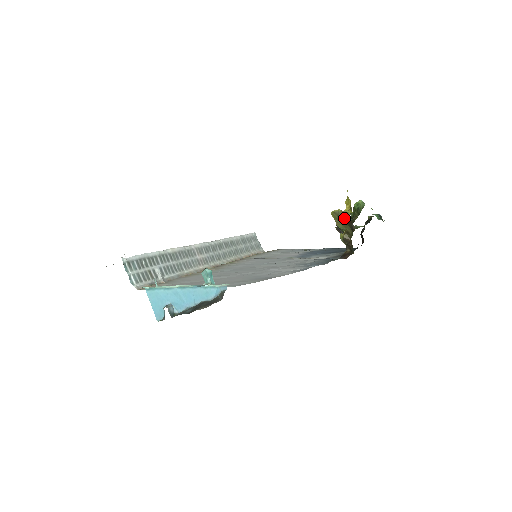
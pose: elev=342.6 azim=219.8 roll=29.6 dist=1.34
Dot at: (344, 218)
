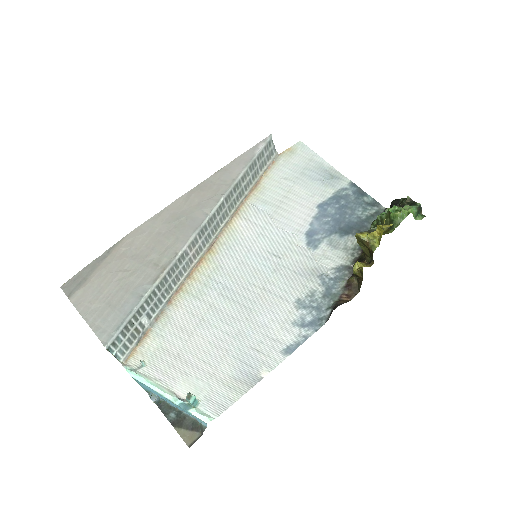
Dot at: (367, 247)
